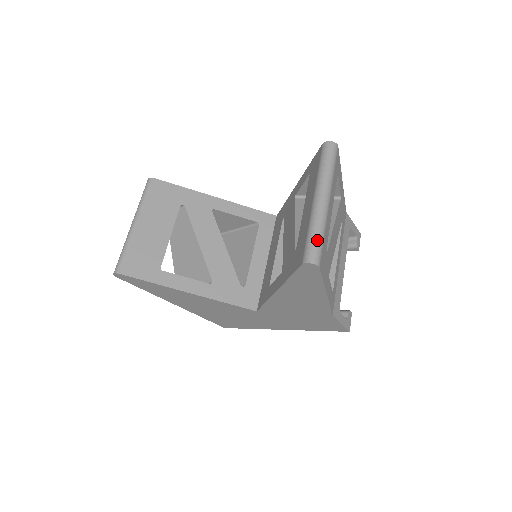
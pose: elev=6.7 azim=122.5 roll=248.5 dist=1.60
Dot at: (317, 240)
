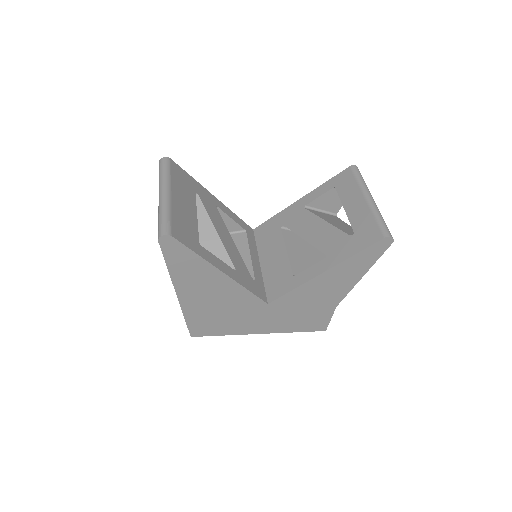
Dot at: occluded
